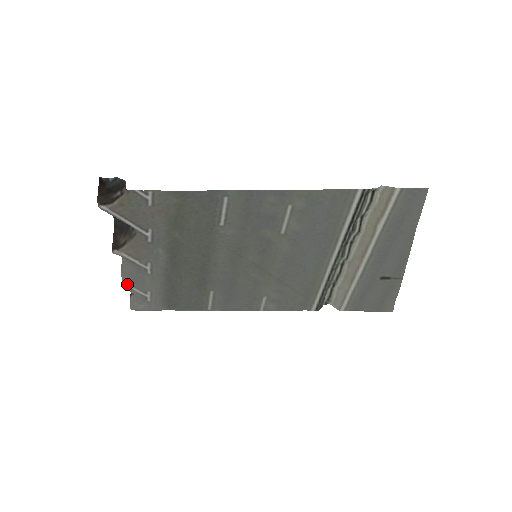
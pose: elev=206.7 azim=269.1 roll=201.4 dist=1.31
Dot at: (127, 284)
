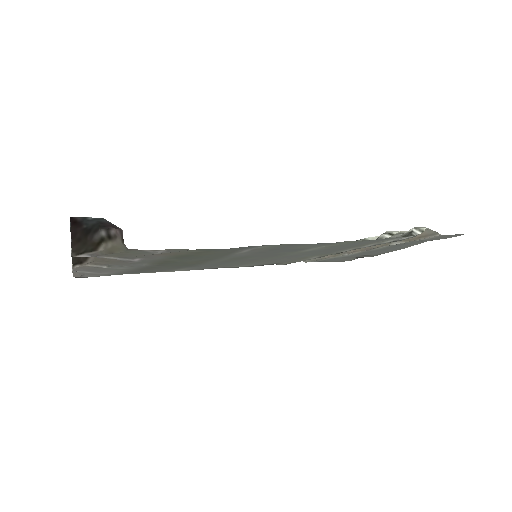
Dot at: (78, 271)
